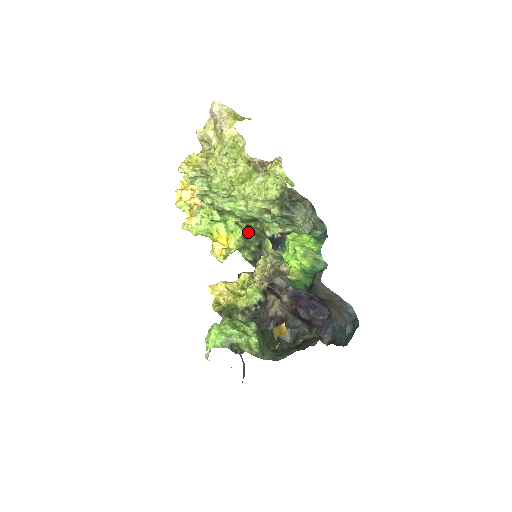
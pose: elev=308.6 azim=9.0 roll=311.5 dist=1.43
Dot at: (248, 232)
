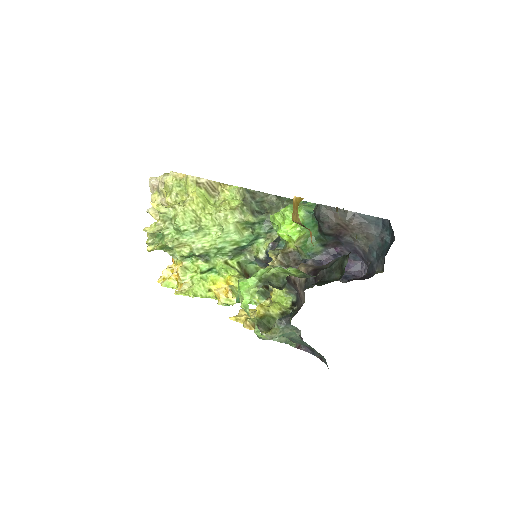
Dot at: (246, 276)
